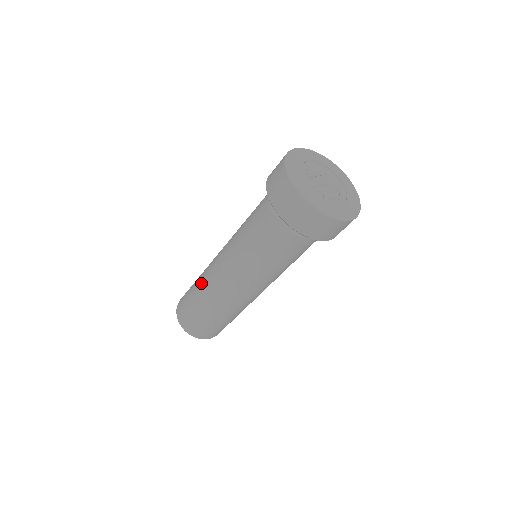
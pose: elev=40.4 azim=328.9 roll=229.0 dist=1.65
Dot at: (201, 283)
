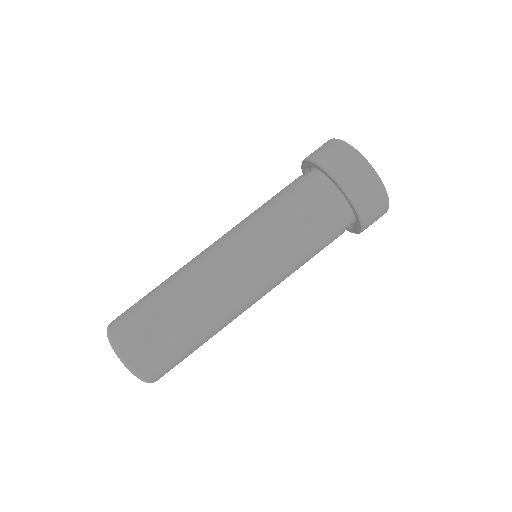
Dot at: occluded
